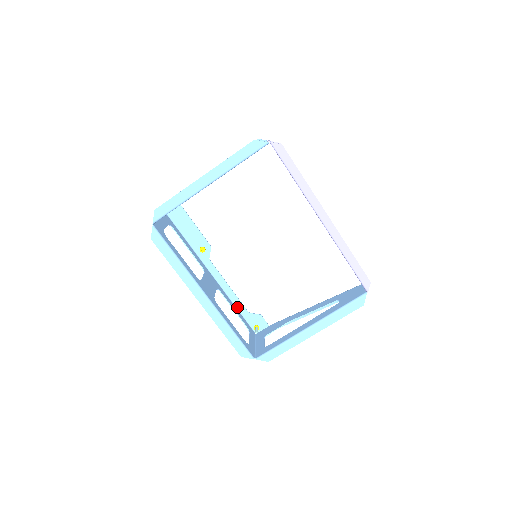
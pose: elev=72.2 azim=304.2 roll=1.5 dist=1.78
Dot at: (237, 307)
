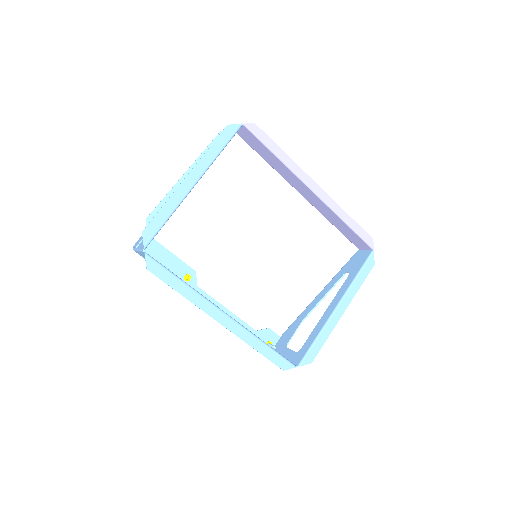
Dot at: occluded
